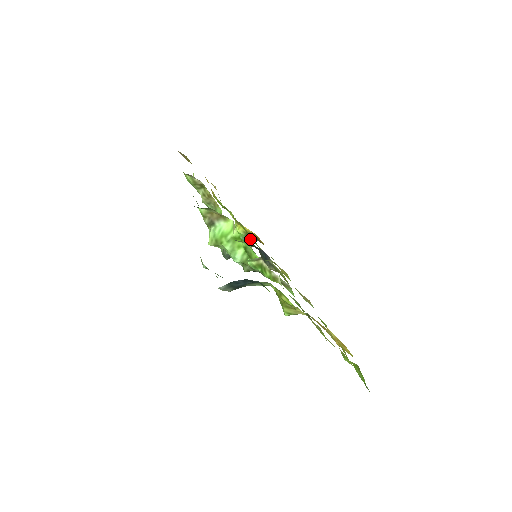
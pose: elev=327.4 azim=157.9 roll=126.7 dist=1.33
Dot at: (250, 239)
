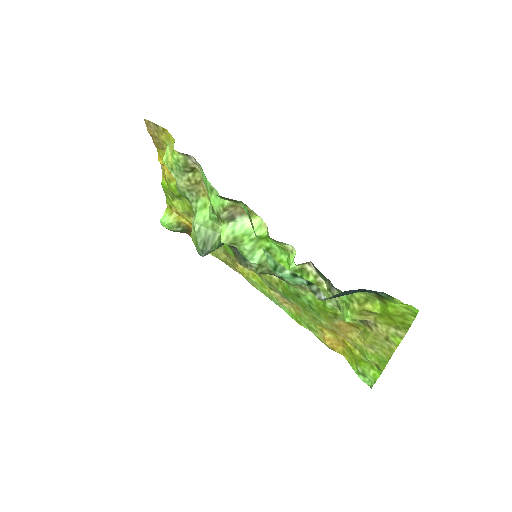
Dot at: (181, 231)
